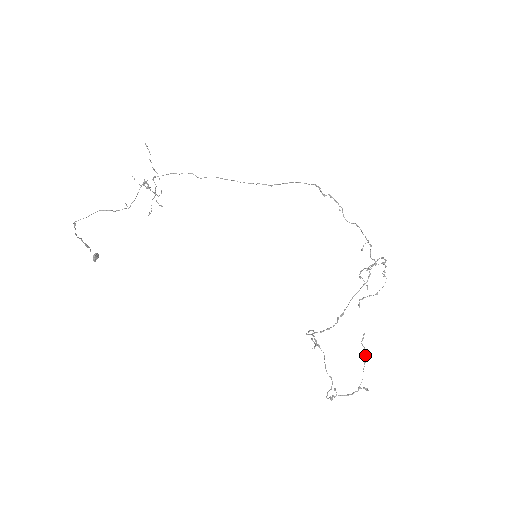
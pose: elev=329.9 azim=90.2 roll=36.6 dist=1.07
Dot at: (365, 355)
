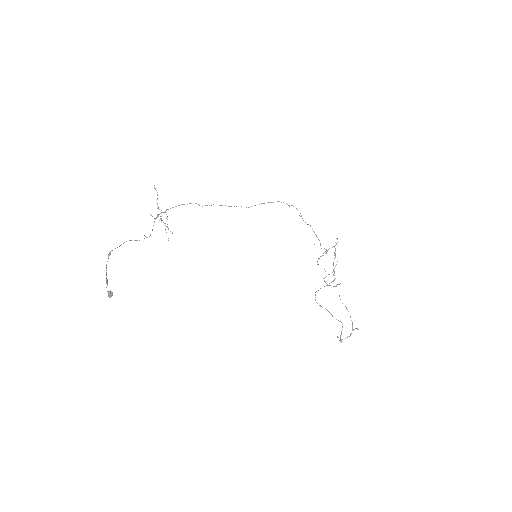
Dot at: occluded
